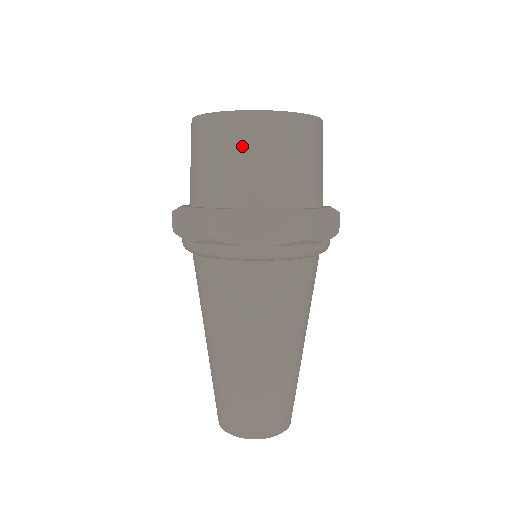
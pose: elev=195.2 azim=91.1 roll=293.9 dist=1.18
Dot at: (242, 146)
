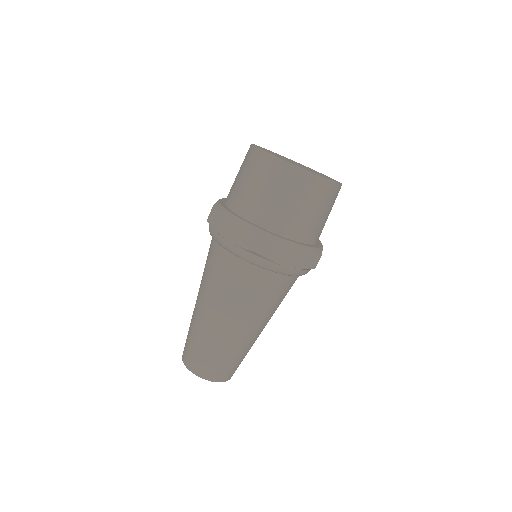
Dot at: (253, 173)
